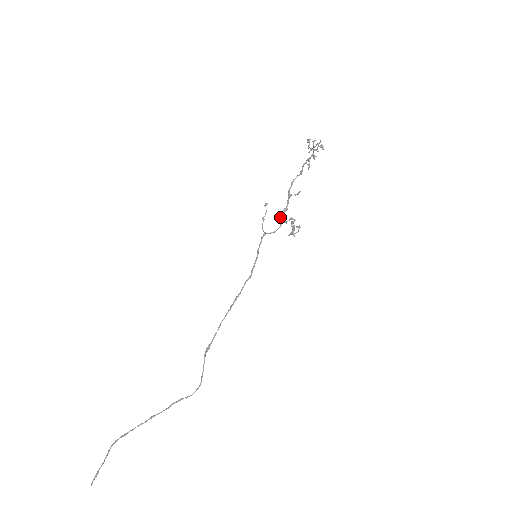
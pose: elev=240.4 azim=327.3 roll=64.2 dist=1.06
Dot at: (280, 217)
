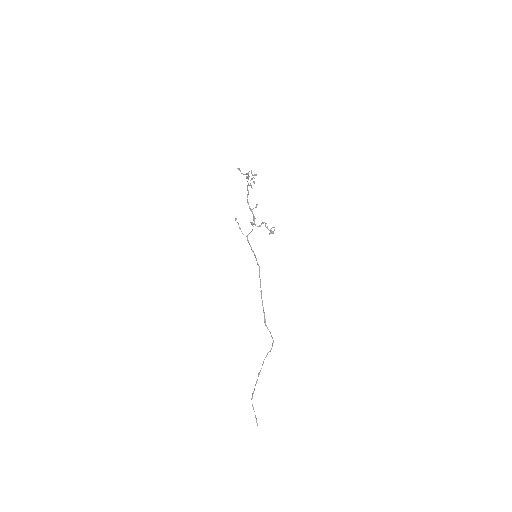
Dot at: occluded
